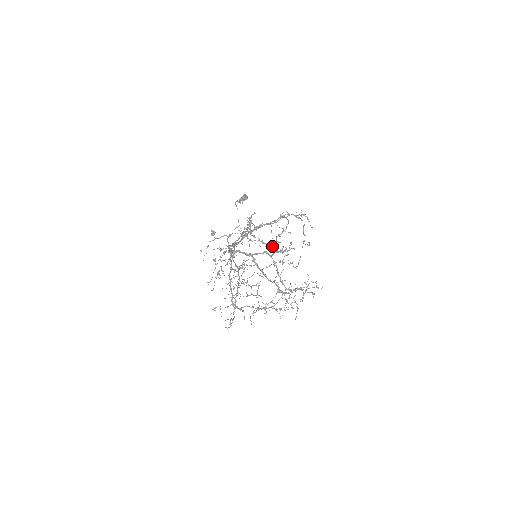
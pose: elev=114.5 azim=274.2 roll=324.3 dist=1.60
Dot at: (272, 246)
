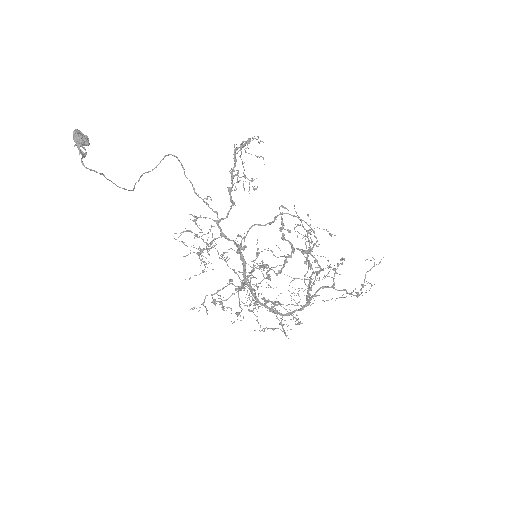
Dot at: occluded
